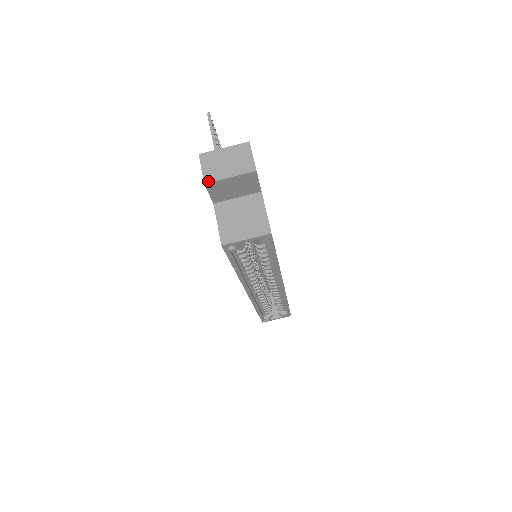
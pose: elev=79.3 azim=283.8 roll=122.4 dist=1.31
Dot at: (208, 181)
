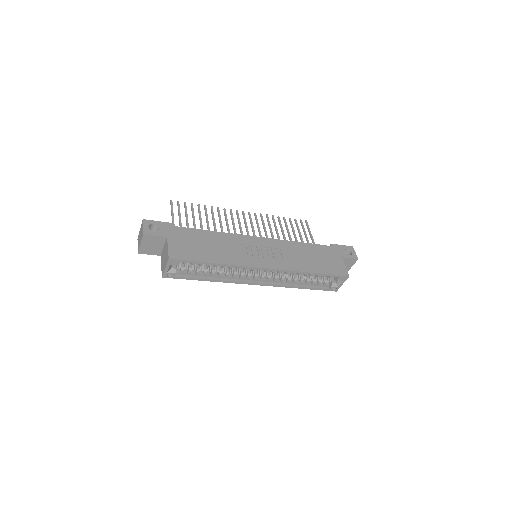
Dot at: (138, 251)
